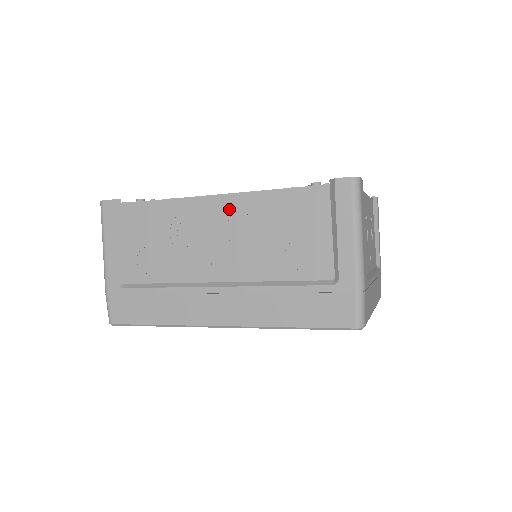
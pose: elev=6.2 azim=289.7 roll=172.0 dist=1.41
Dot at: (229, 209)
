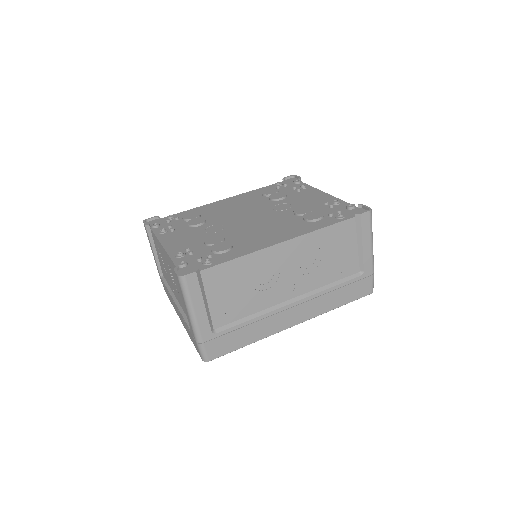
Dot at: (292, 250)
